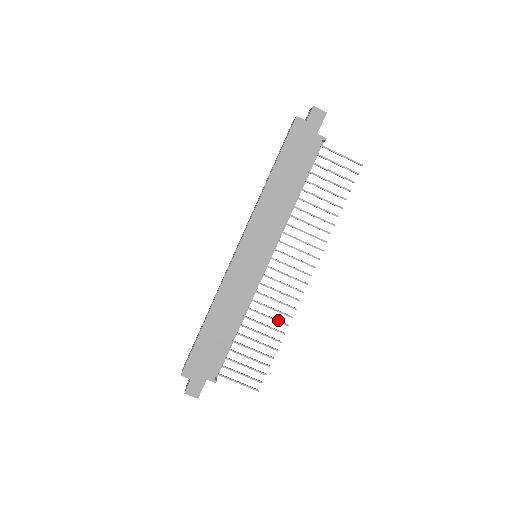
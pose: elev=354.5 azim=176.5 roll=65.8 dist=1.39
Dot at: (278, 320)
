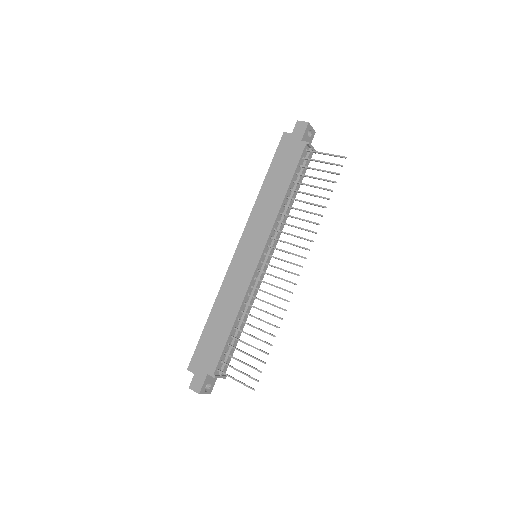
Dot at: (272, 314)
